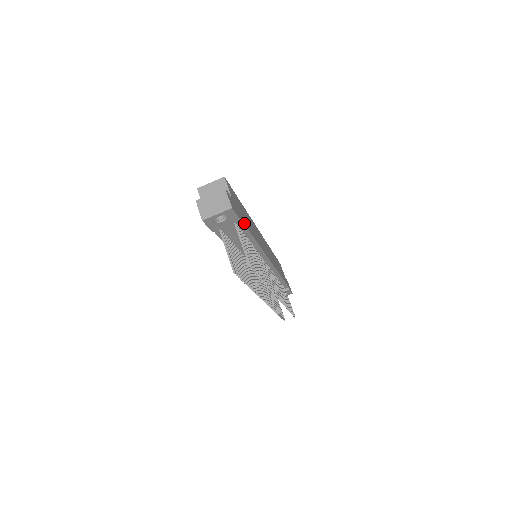
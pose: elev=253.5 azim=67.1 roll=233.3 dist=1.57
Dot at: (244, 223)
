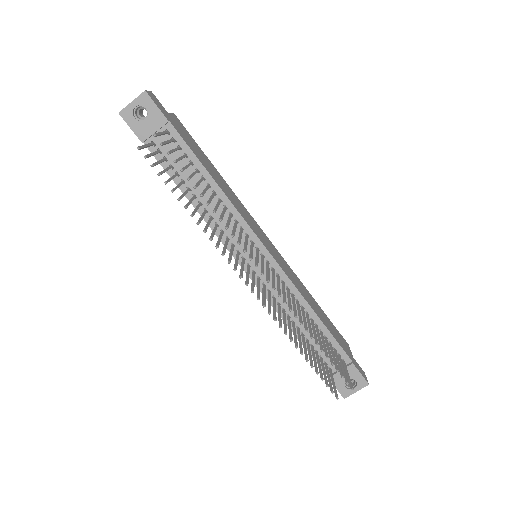
Dot at: (183, 139)
